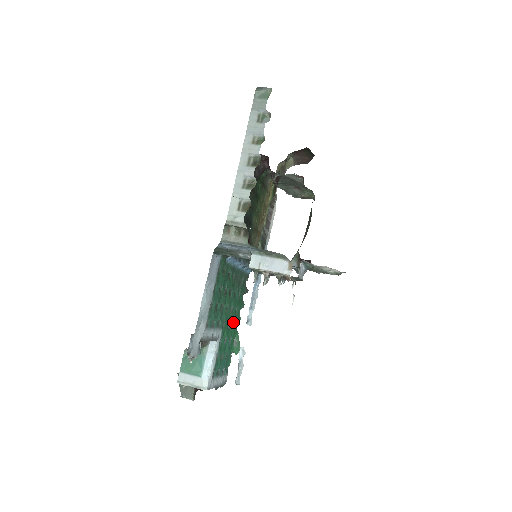
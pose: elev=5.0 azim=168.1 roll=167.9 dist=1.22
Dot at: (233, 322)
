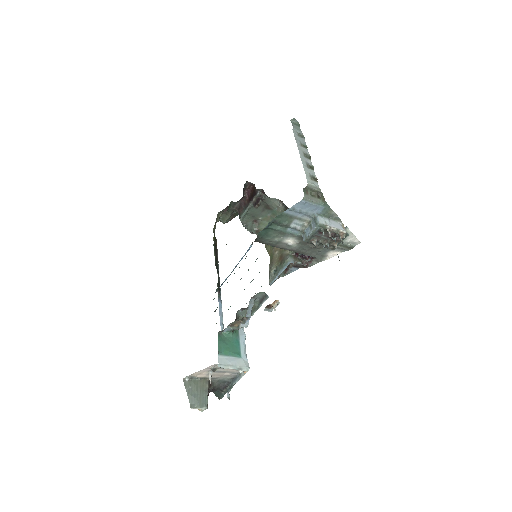
Dot at: occluded
